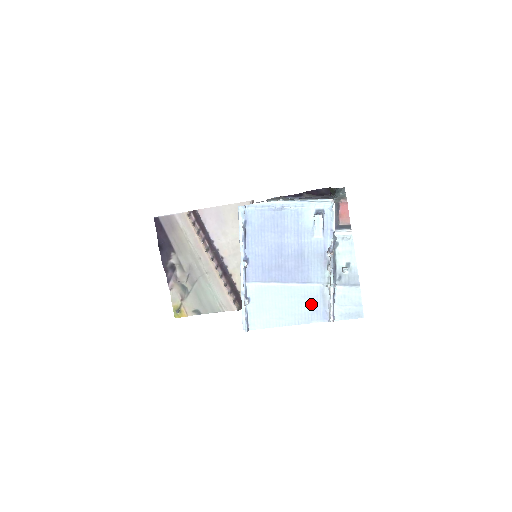
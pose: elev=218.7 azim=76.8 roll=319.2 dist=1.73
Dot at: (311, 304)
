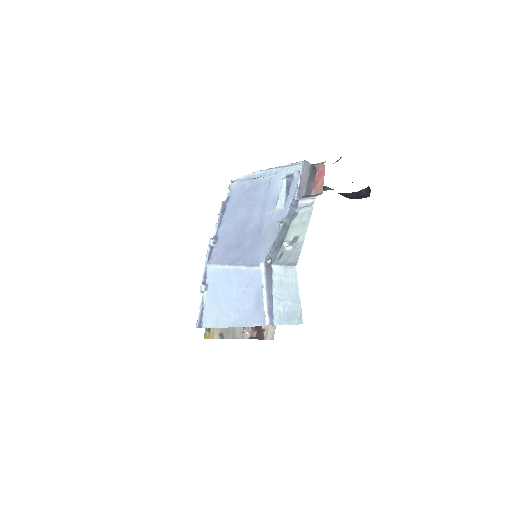
Dot at: (255, 297)
